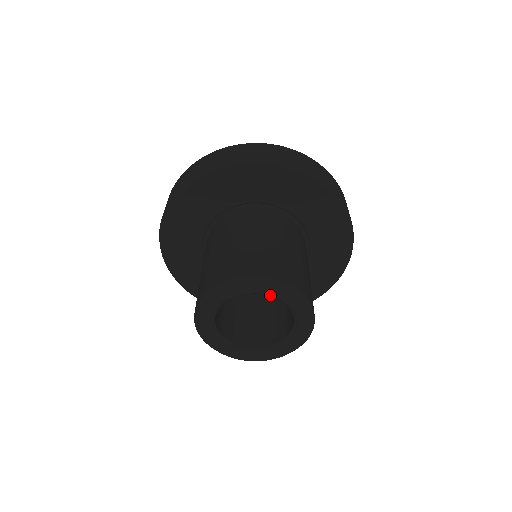
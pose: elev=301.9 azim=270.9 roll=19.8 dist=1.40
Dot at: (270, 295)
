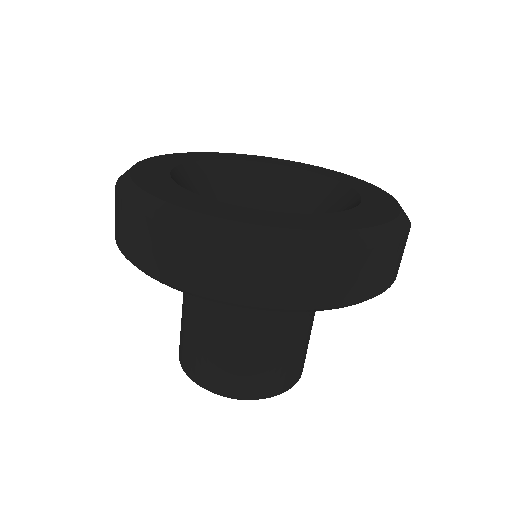
Dot at: occluded
